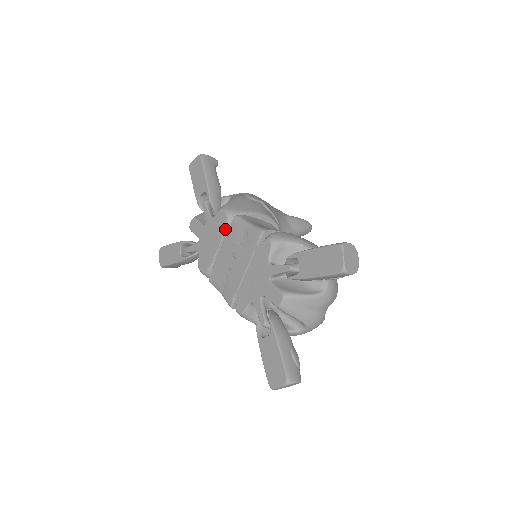
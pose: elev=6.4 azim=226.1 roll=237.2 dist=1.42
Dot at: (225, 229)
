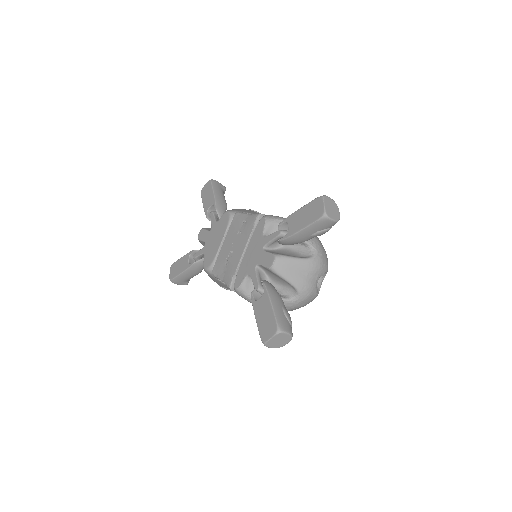
Dot at: (228, 225)
